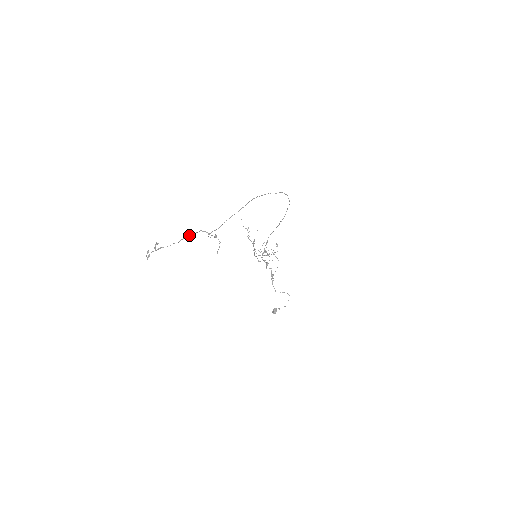
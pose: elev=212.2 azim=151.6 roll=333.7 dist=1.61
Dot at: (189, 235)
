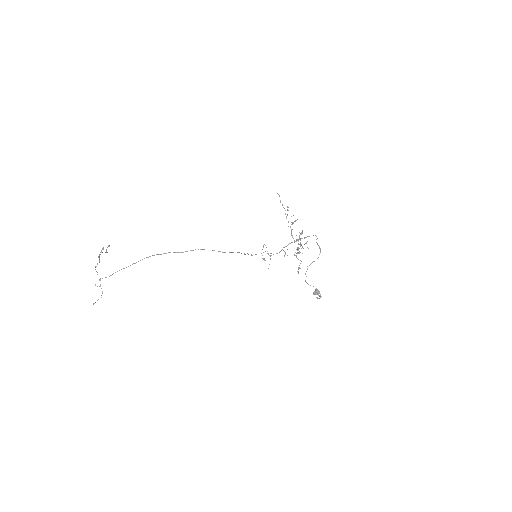
Dot at: (95, 269)
